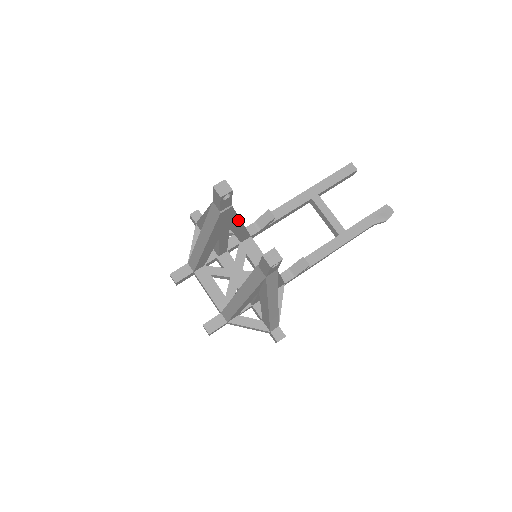
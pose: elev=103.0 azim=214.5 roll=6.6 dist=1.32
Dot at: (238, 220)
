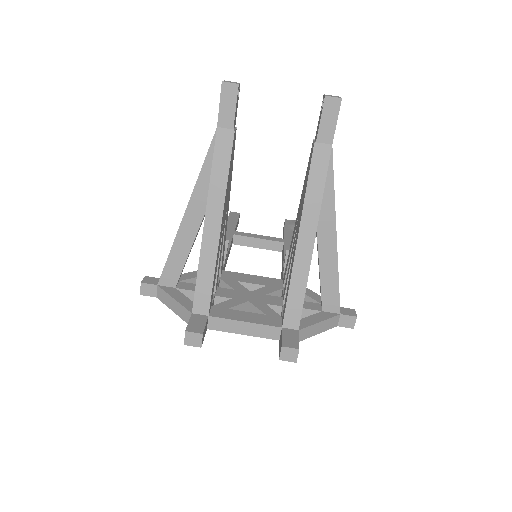
Dot at: (230, 188)
